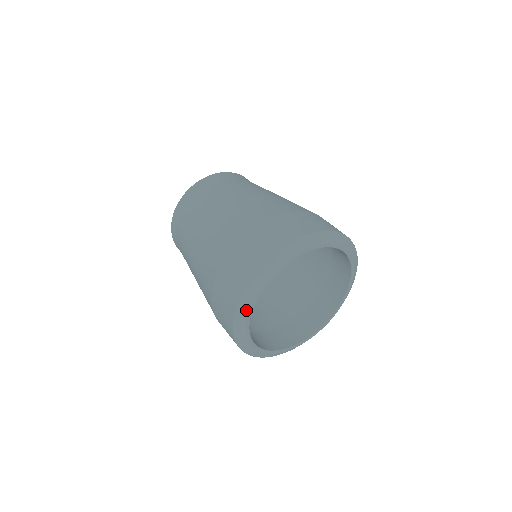
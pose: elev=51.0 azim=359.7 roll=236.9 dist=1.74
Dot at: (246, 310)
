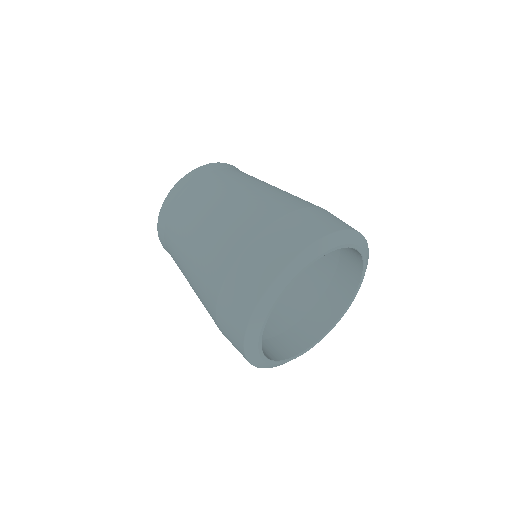
Dot at: (276, 293)
